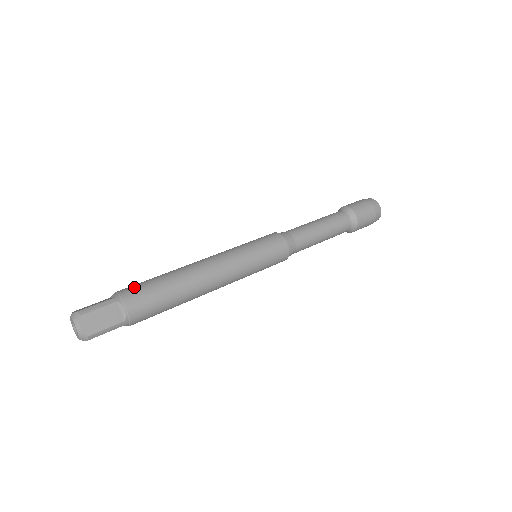
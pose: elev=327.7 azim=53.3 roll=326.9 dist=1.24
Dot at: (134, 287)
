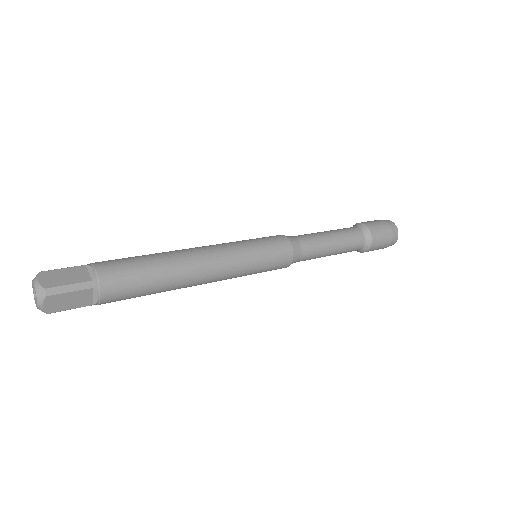
Dot at: occluded
